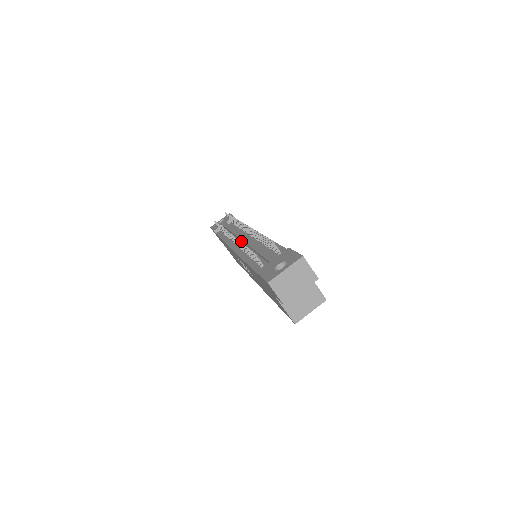
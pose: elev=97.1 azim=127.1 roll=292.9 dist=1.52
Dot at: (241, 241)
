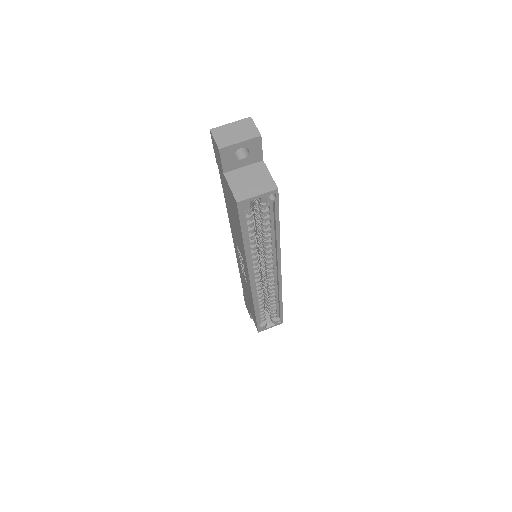
Dot at: occluded
